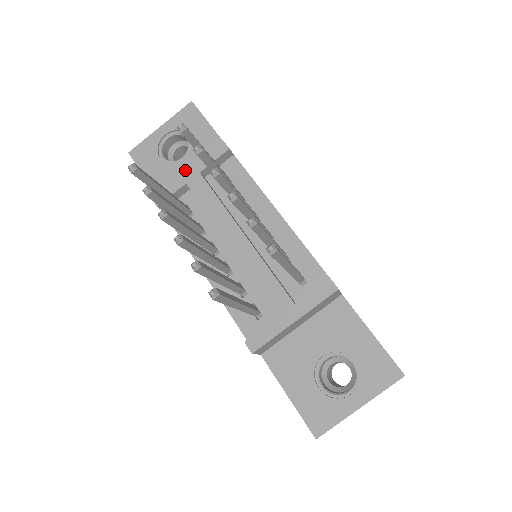
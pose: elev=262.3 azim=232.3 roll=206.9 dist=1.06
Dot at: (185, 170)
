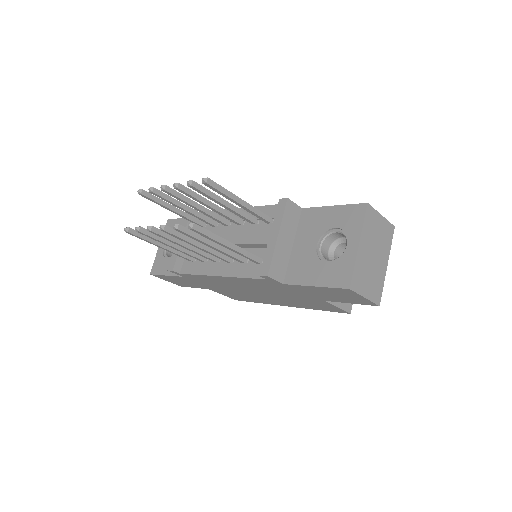
Dot at: occluded
